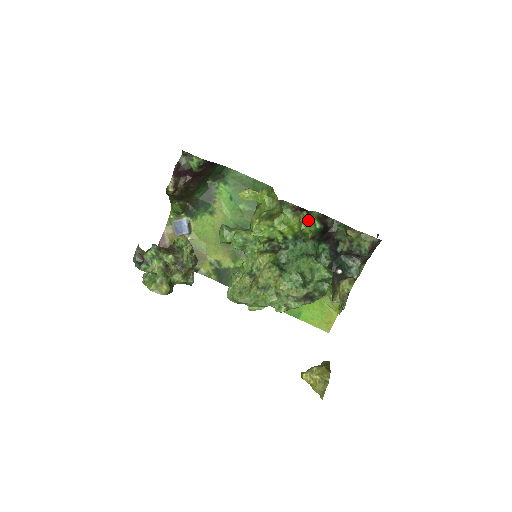
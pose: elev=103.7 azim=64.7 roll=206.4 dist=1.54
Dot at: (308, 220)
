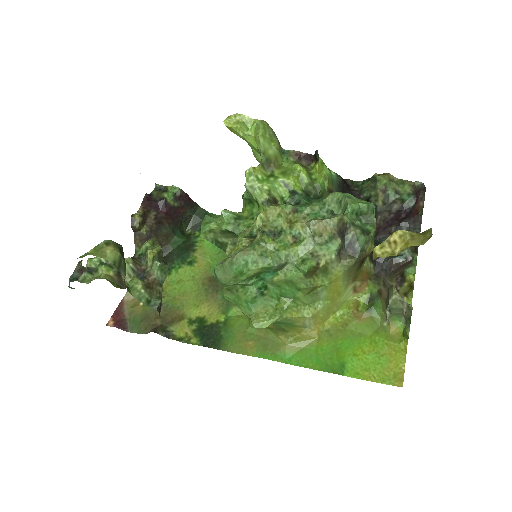
Dot at: (318, 161)
